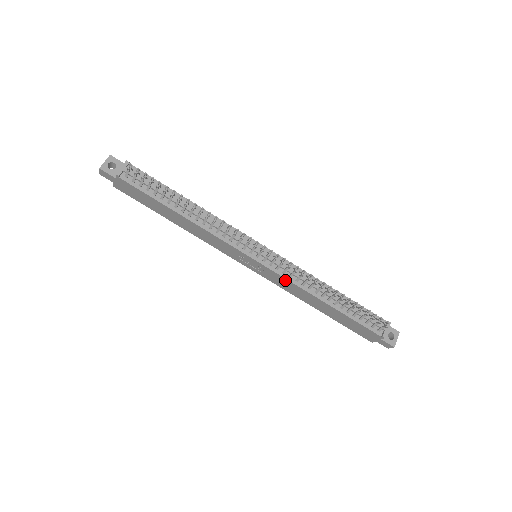
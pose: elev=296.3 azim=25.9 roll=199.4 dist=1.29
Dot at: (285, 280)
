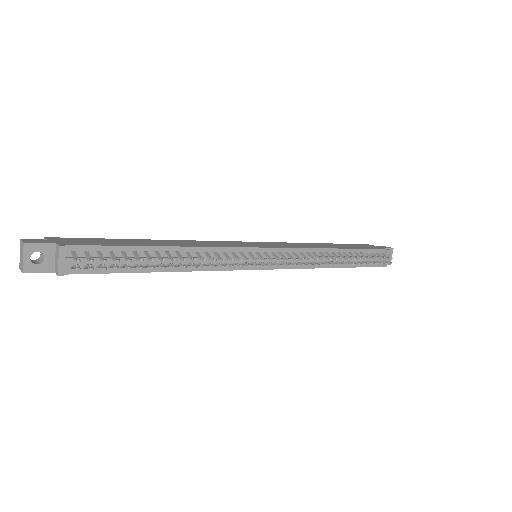
Dot at: (293, 268)
